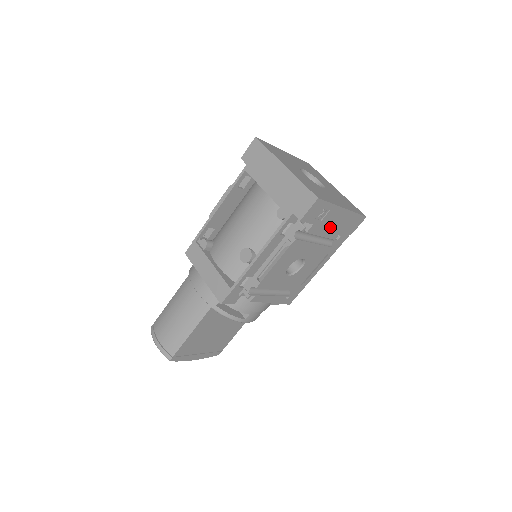
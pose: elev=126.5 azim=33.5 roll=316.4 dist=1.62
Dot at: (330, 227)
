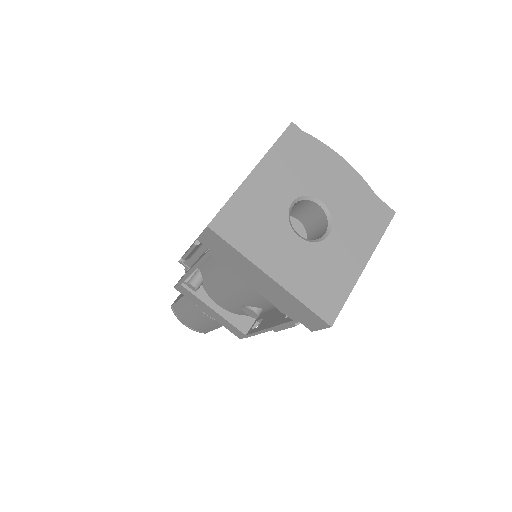
Dot at: occluded
